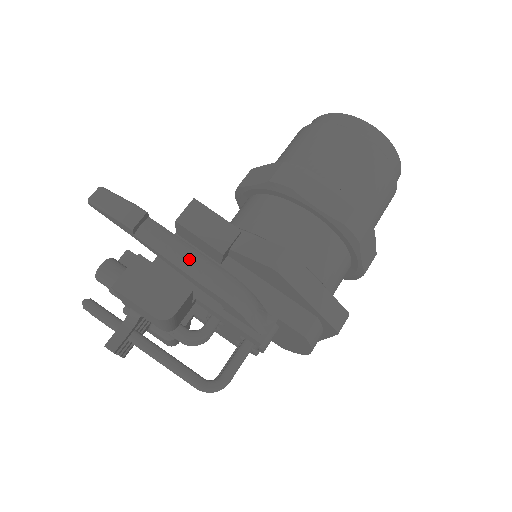
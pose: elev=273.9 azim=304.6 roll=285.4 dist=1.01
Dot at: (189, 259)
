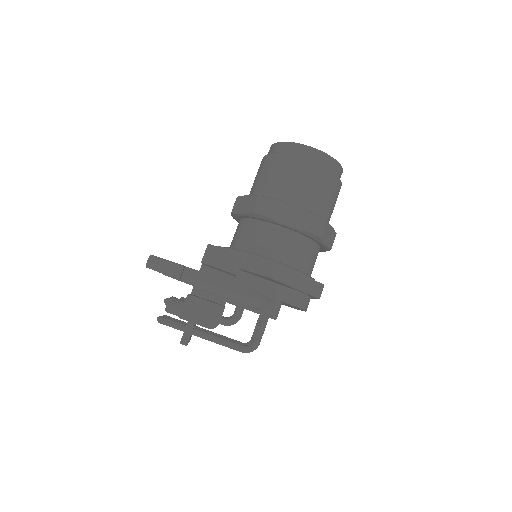
Dot at: (217, 286)
